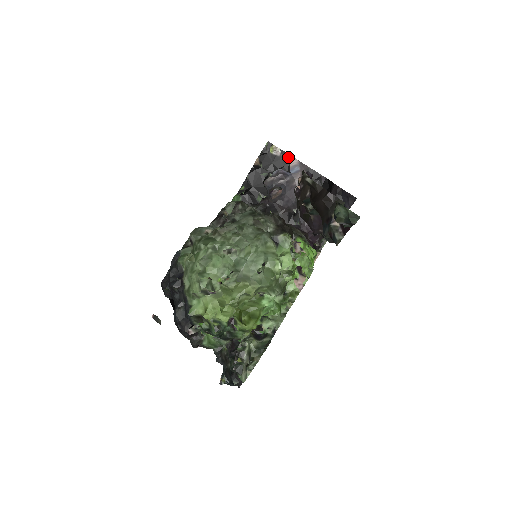
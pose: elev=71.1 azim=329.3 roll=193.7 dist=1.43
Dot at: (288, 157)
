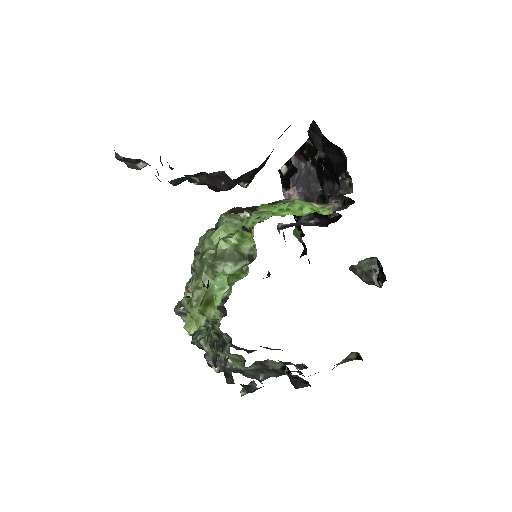
Dot at: (290, 162)
